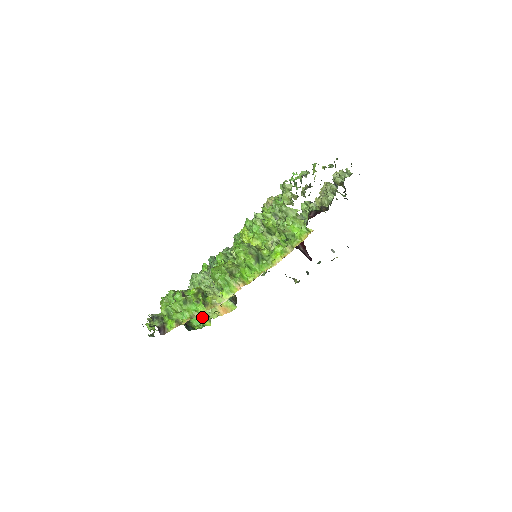
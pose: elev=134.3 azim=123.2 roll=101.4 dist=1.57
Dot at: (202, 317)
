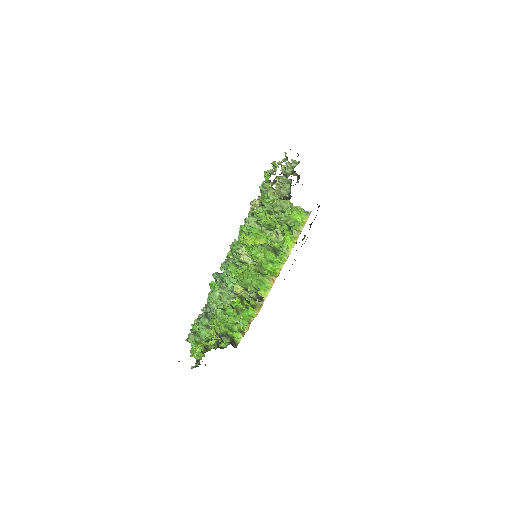
Dot at: occluded
